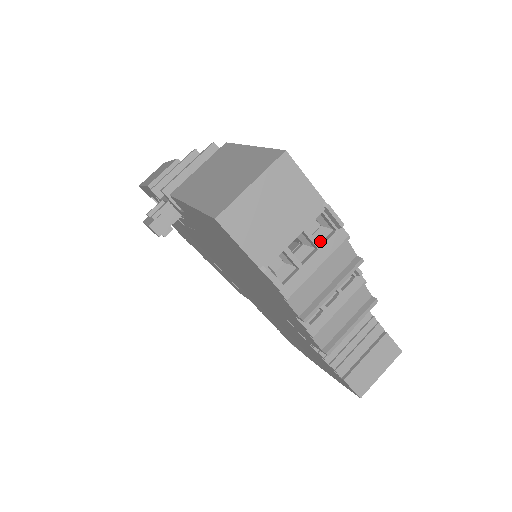
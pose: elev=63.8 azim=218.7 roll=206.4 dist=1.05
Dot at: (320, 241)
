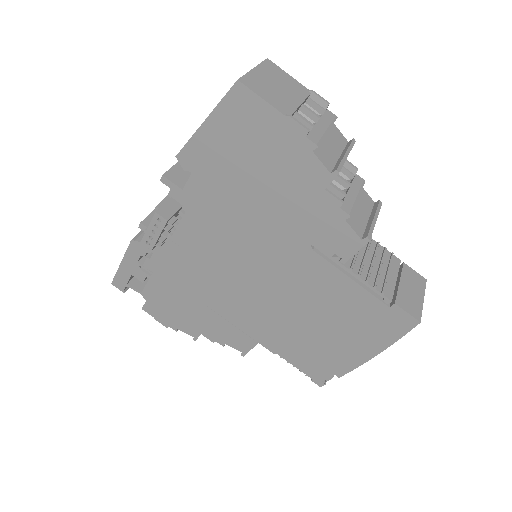
Dot at: (317, 120)
